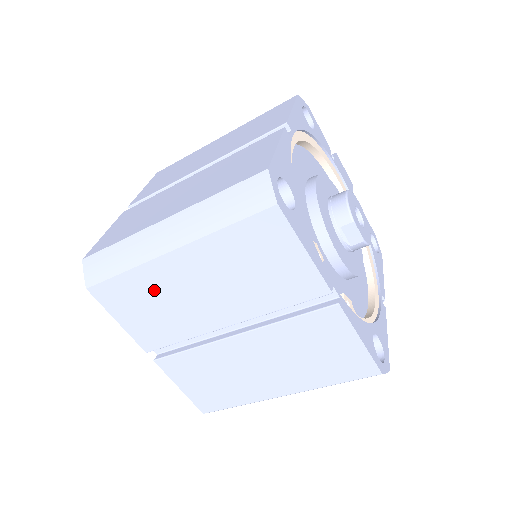
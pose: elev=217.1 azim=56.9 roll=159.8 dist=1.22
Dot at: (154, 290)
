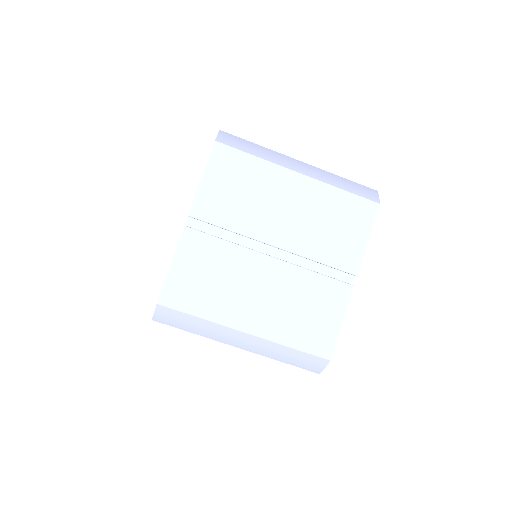
Dot at: (259, 183)
